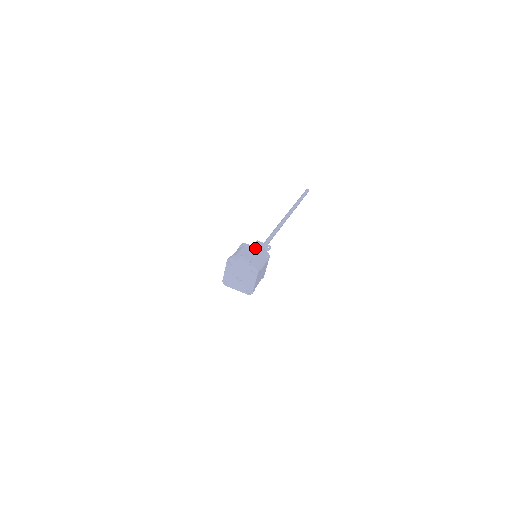
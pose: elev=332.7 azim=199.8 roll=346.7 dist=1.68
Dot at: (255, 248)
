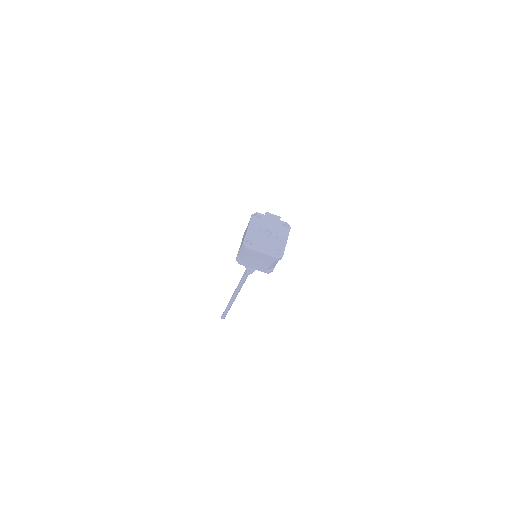
Dot at: occluded
